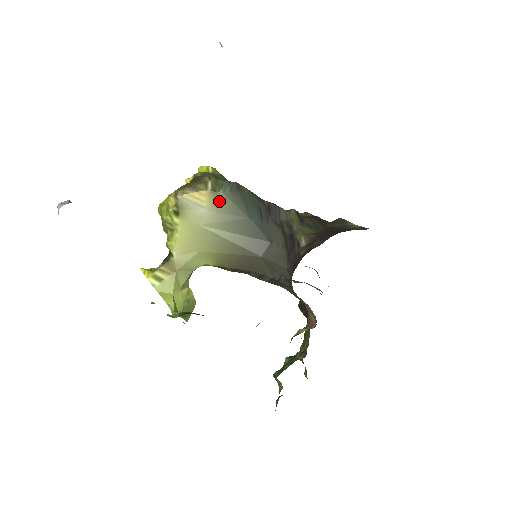
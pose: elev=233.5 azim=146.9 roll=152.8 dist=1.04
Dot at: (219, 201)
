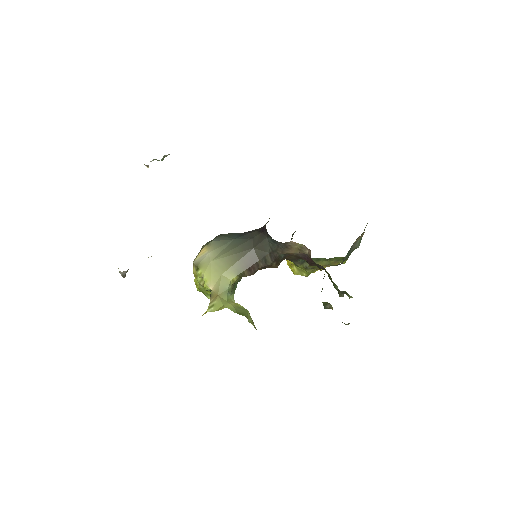
Dot at: (213, 245)
